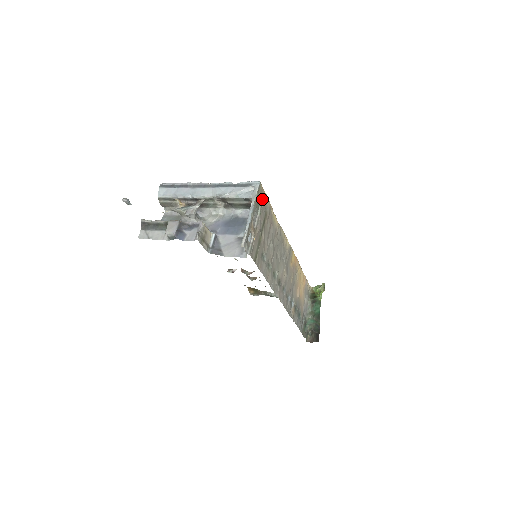
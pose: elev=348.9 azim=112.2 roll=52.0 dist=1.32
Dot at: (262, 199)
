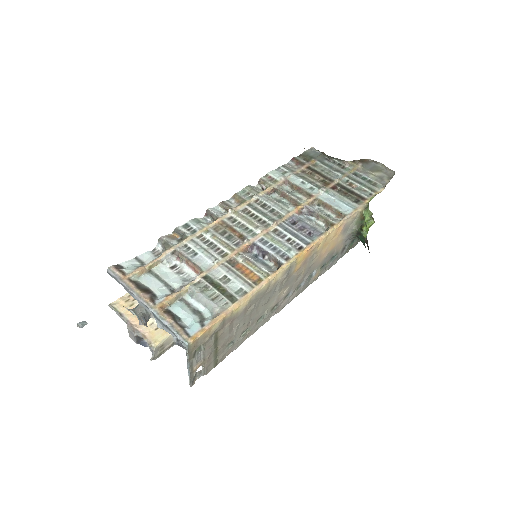
Dot at: (201, 342)
